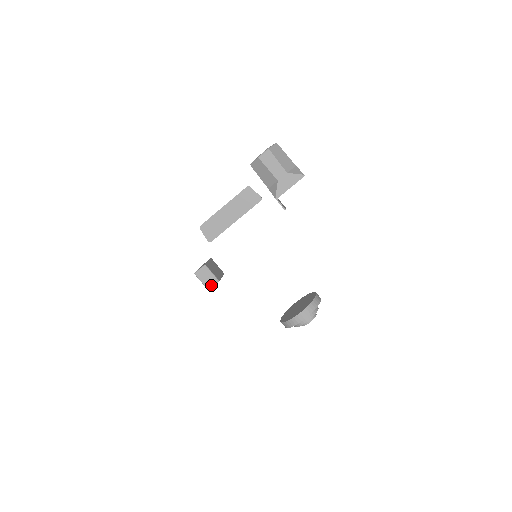
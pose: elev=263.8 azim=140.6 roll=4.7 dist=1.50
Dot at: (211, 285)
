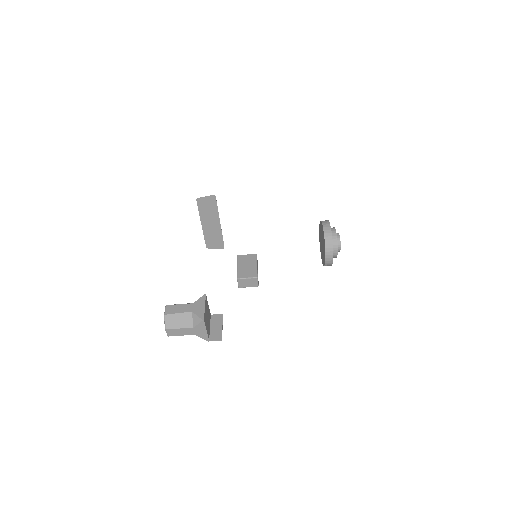
Dot at: (256, 283)
